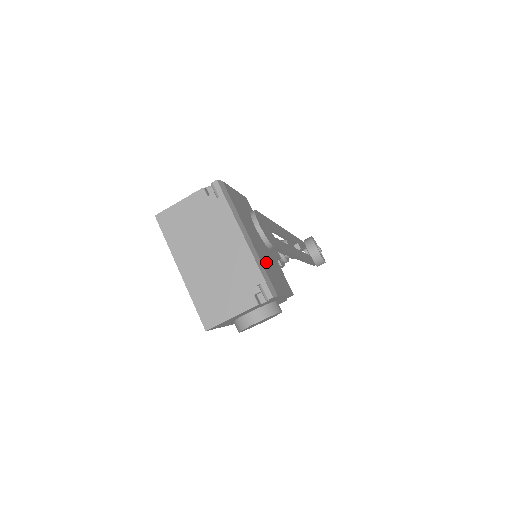
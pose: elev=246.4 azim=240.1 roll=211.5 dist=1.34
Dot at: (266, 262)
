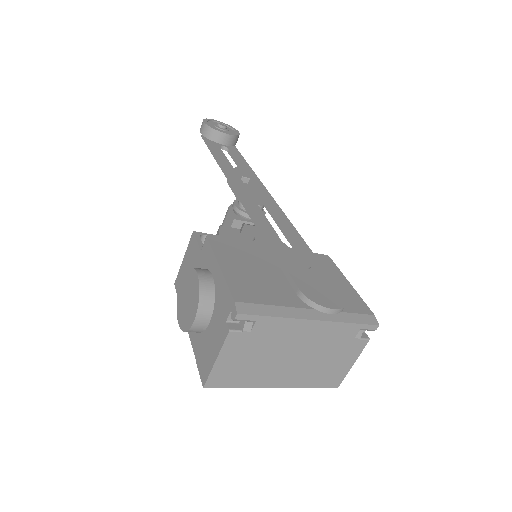
Dot at: occluded
